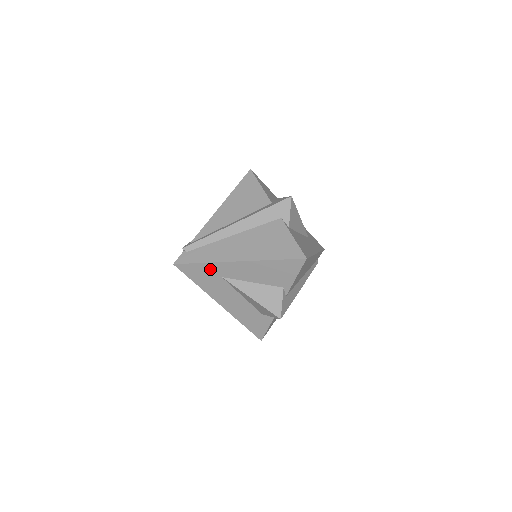
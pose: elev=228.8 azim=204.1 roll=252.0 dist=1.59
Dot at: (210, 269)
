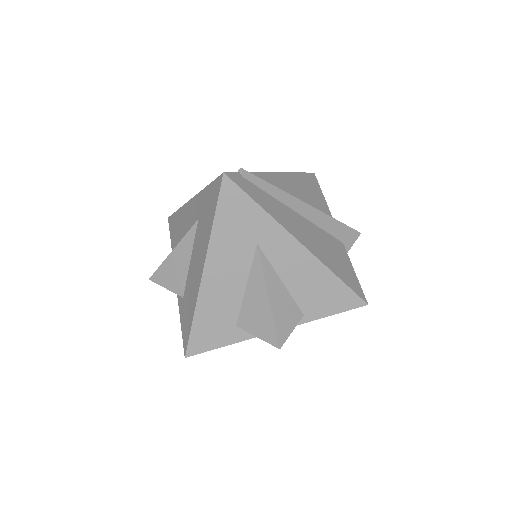
Dot at: (258, 222)
